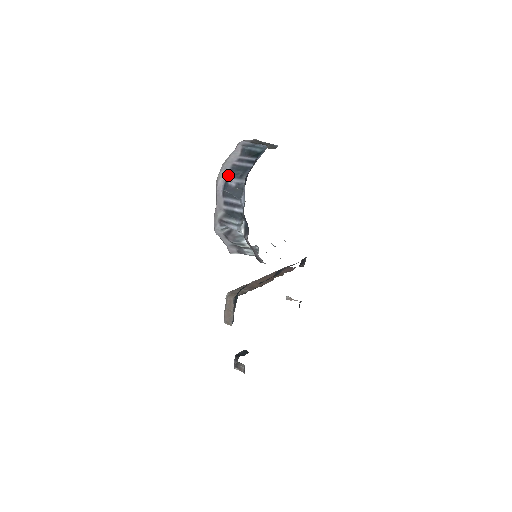
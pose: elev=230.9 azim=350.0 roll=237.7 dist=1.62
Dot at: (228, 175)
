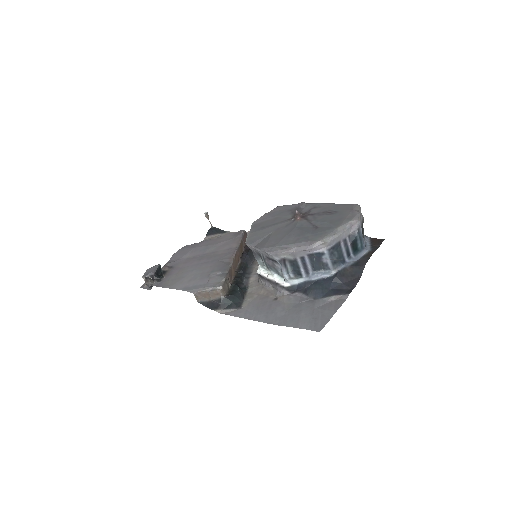
Dot at: (330, 250)
